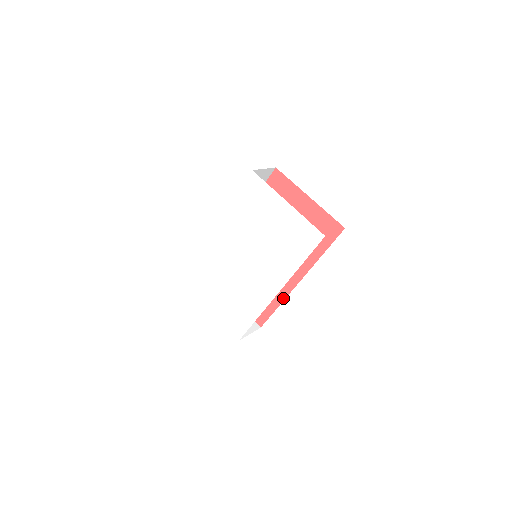
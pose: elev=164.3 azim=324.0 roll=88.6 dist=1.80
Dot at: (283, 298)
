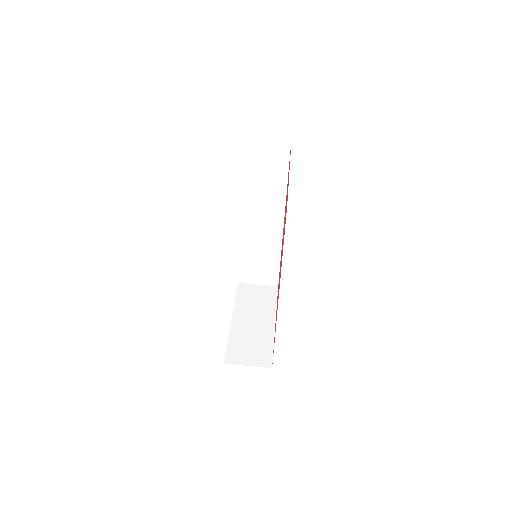
Dot at: occluded
